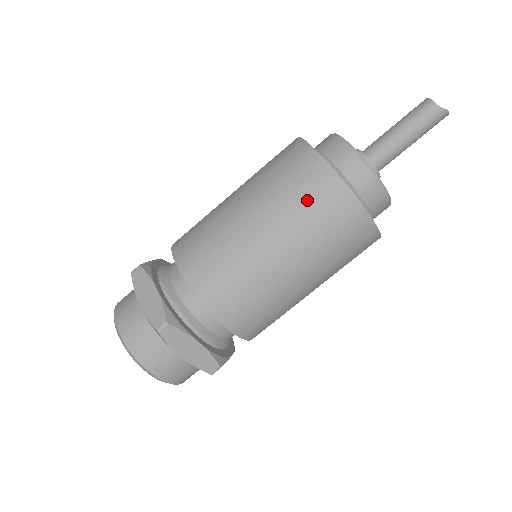
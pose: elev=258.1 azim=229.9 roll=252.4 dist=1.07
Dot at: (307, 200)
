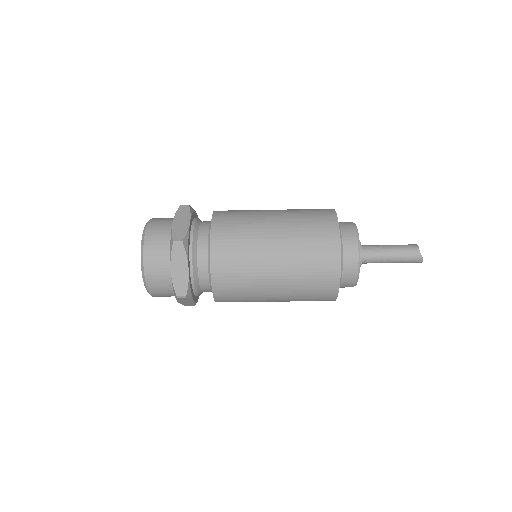
Dot at: (313, 237)
